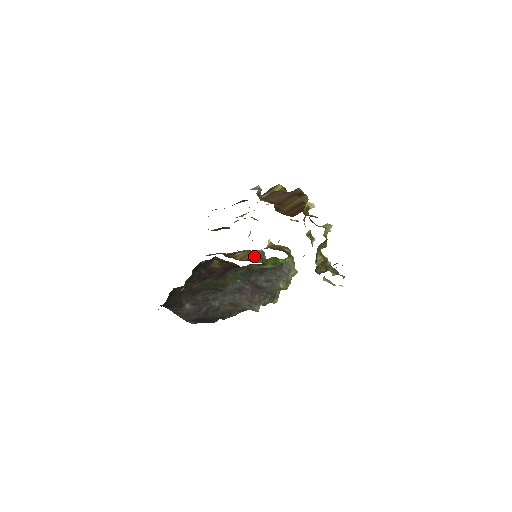
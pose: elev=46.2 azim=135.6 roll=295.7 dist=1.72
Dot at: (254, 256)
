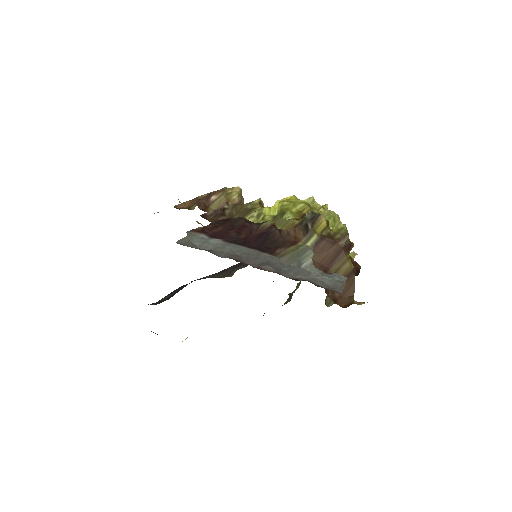
Dot at: occluded
